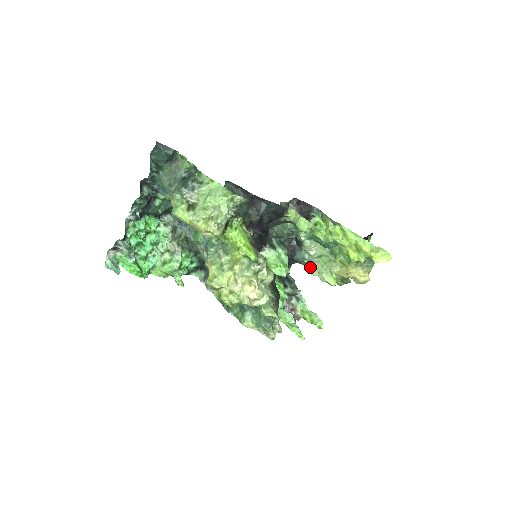
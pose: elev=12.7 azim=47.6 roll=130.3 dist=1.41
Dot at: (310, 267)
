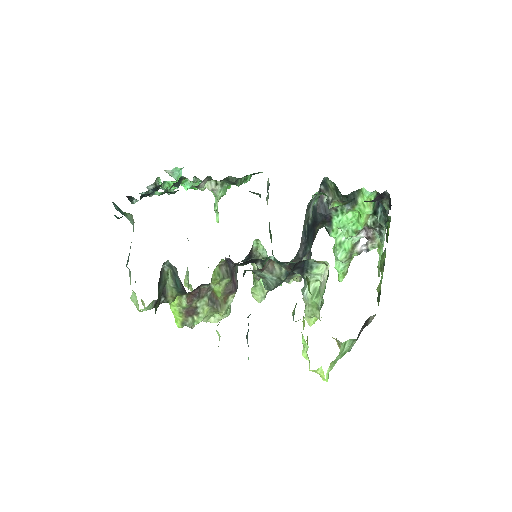
Dot at: (302, 294)
